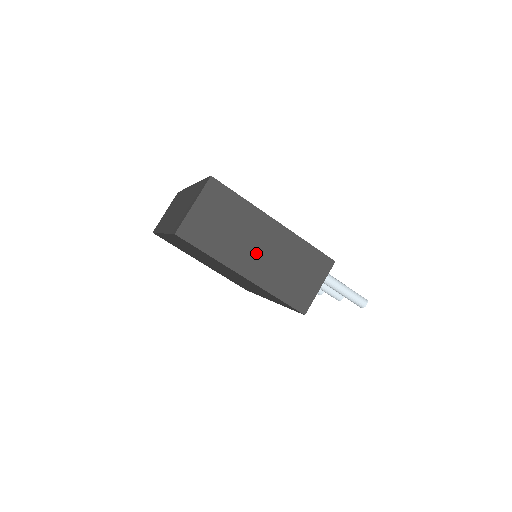
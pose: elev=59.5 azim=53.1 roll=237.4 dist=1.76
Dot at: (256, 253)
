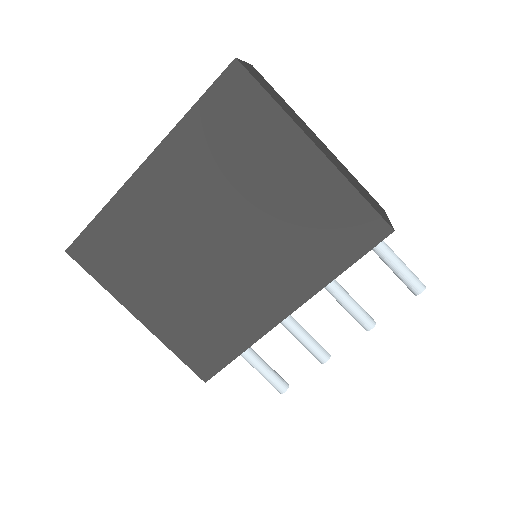
Dot at: (317, 142)
